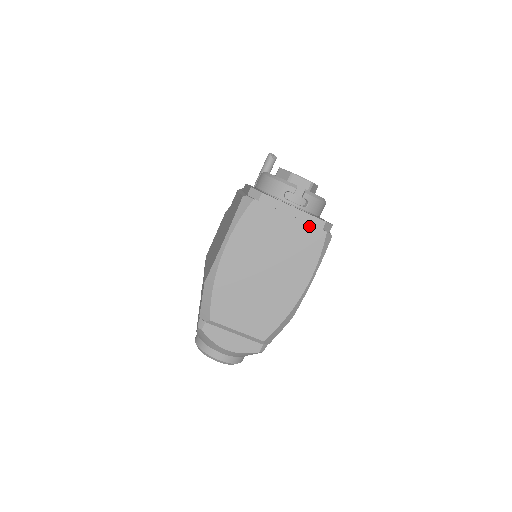
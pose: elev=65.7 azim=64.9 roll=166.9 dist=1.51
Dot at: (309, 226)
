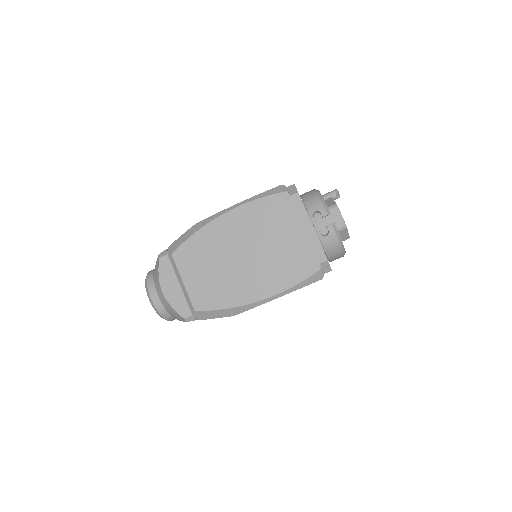
Dot at: (311, 251)
